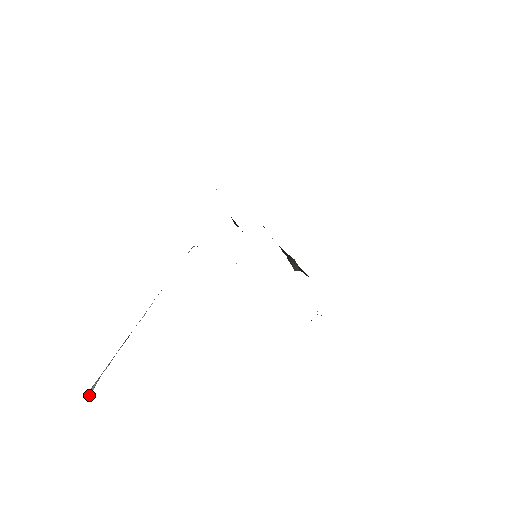
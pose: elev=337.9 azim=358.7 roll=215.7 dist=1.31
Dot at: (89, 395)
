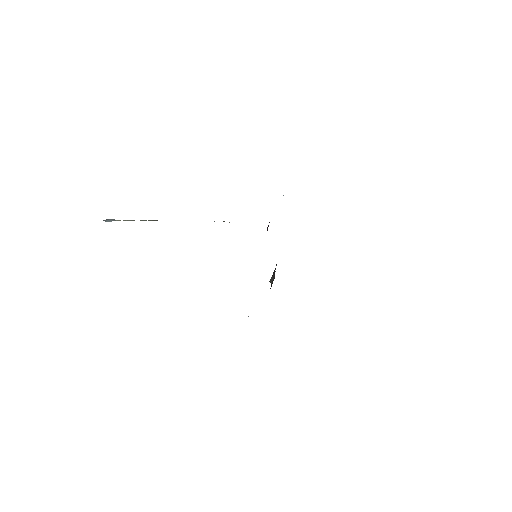
Dot at: (106, 221)
